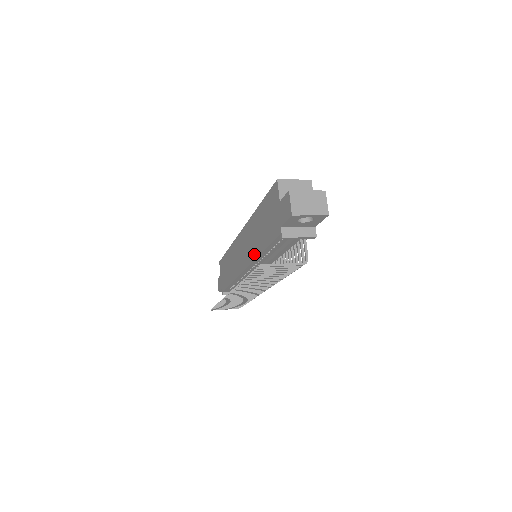
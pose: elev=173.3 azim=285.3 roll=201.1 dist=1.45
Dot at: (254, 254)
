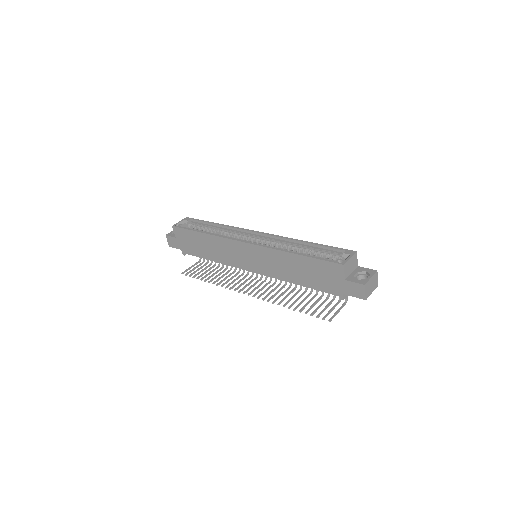
Dot at: (280, 277)
